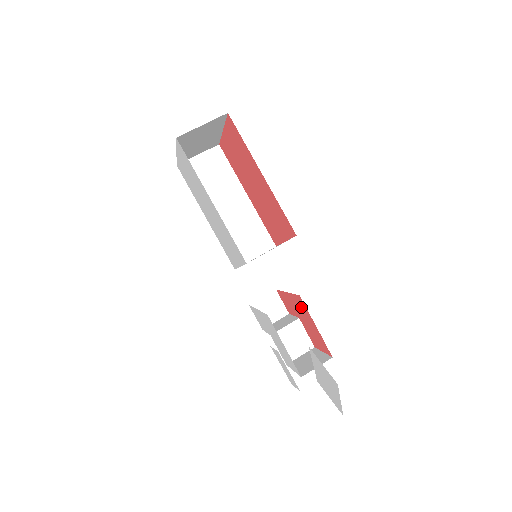
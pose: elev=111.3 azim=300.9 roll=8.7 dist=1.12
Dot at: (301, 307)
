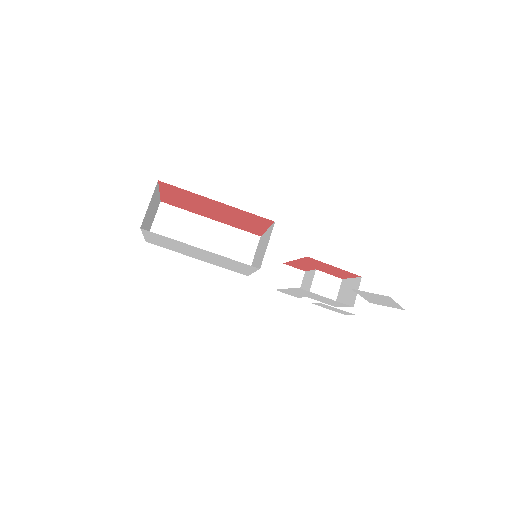
Dot at: (313, 262)
